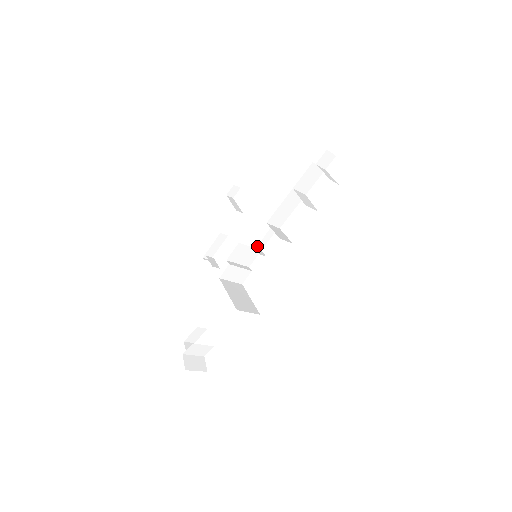
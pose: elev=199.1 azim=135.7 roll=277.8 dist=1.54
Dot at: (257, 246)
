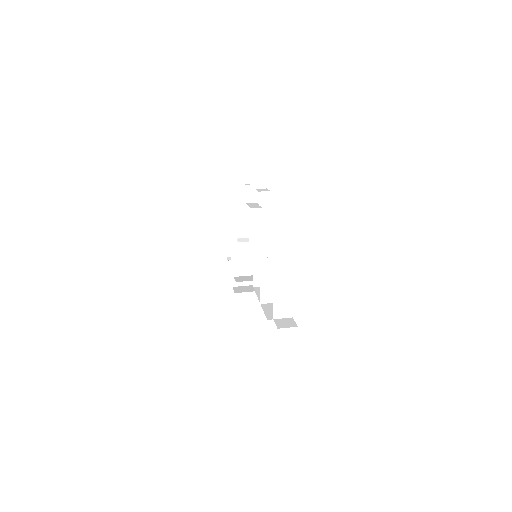
Dot at: (259, 248)
